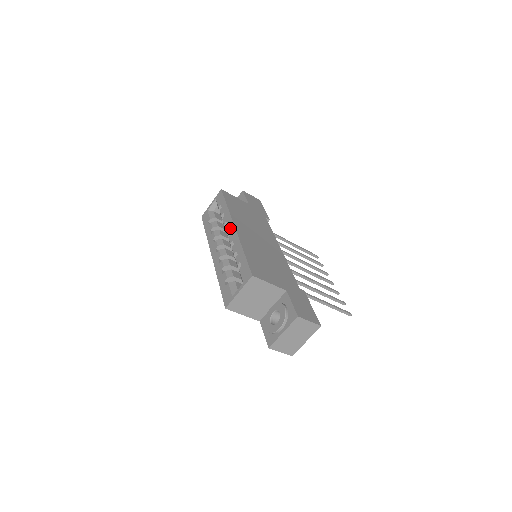
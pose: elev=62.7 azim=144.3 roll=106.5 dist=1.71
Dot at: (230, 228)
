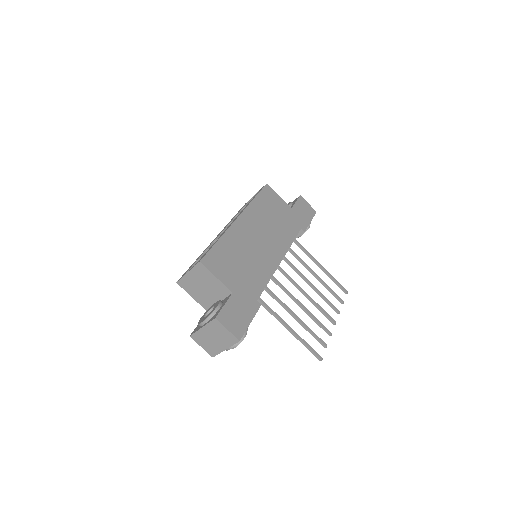
Dot at: occluded
